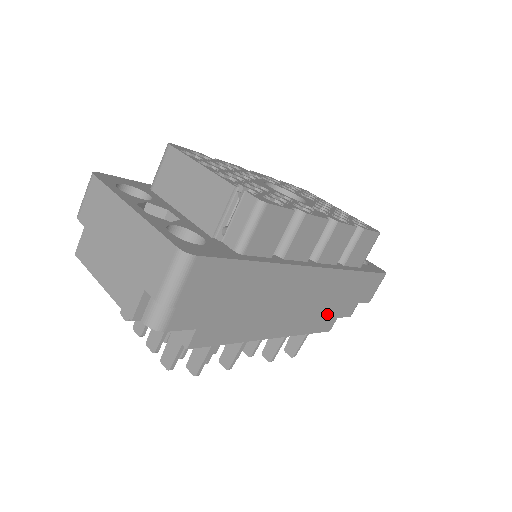
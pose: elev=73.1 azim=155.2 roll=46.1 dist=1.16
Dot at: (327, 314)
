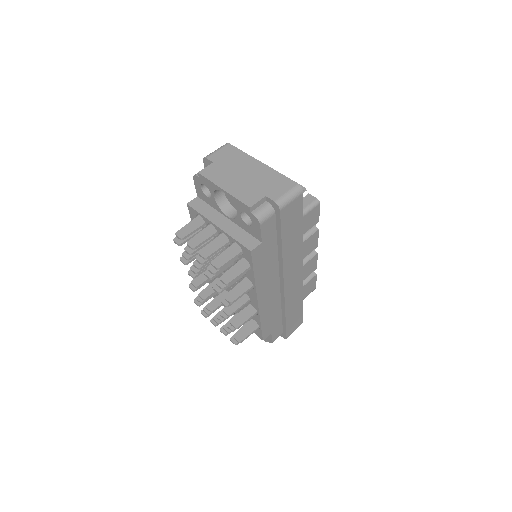
Dot at: (273, 321)
